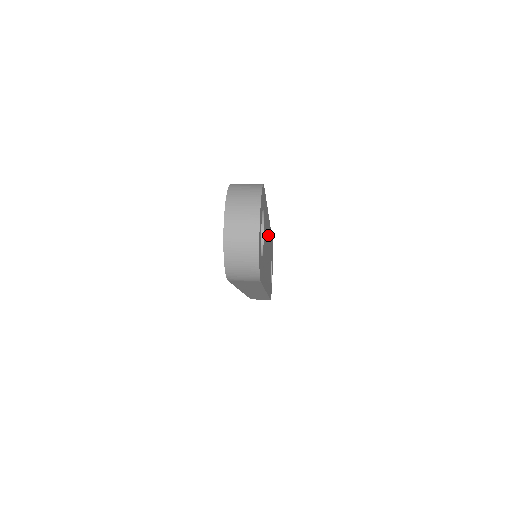
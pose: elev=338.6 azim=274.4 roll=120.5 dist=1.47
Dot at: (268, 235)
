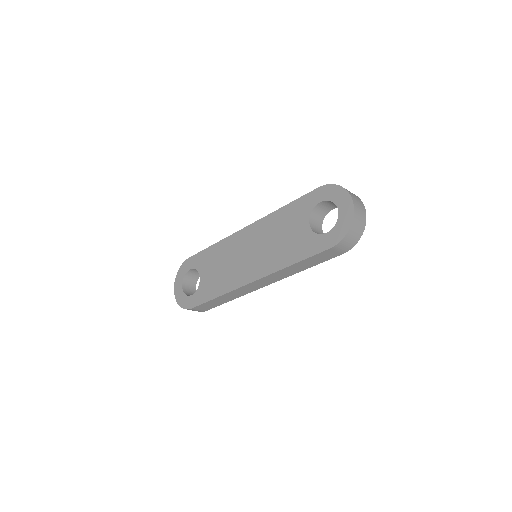
Dot at: occluded
